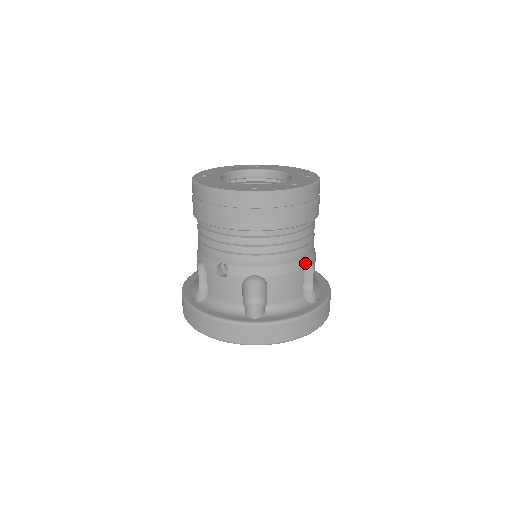
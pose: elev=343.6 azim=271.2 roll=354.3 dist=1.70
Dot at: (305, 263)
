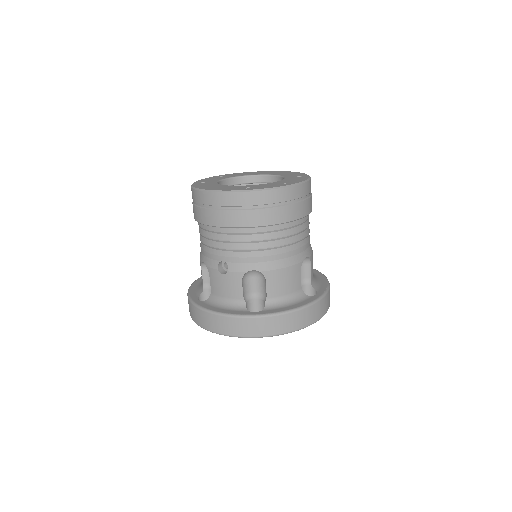
Dot at: (301, 258)
